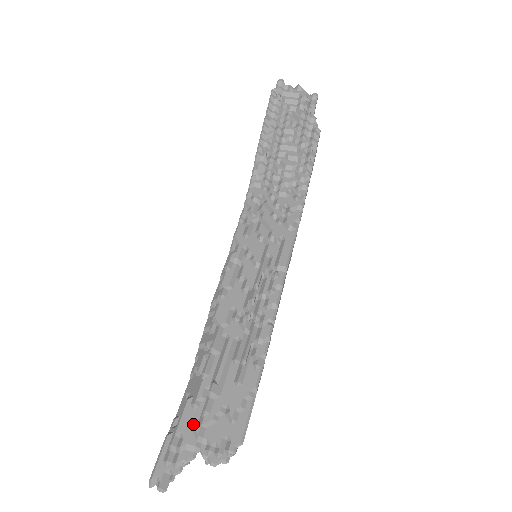
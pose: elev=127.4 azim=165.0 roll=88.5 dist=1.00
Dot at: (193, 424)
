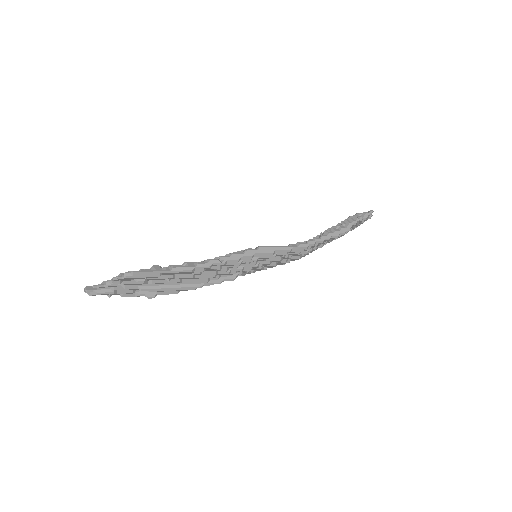
Dot at: occluded
